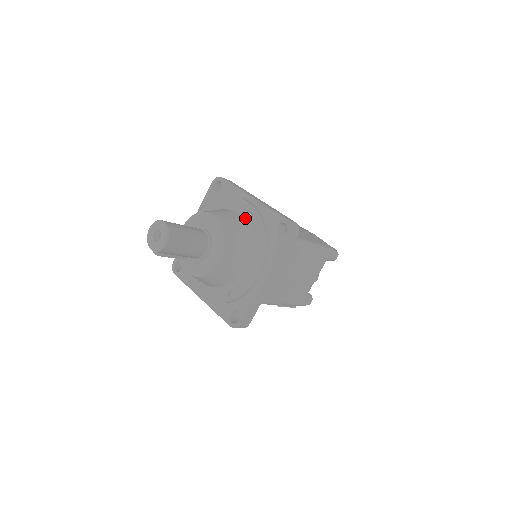
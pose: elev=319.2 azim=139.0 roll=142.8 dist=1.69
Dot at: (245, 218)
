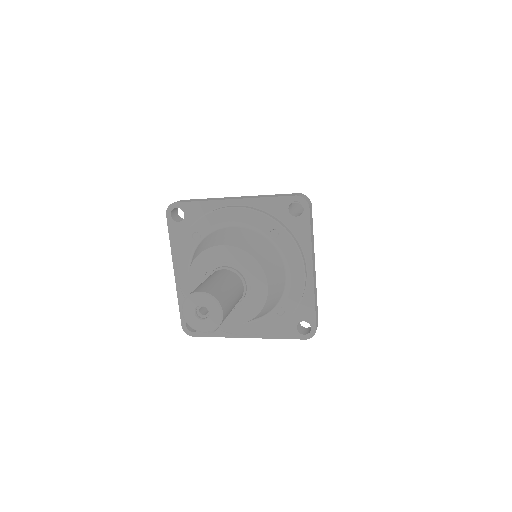
Dot at: (246, 225)
